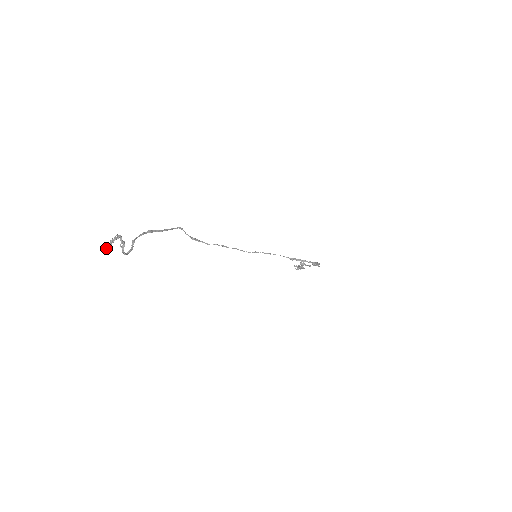
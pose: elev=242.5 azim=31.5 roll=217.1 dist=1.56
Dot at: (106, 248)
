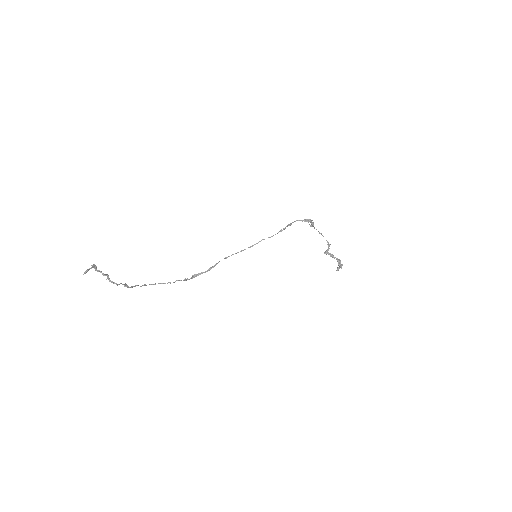
Dot at: (85, 272)
